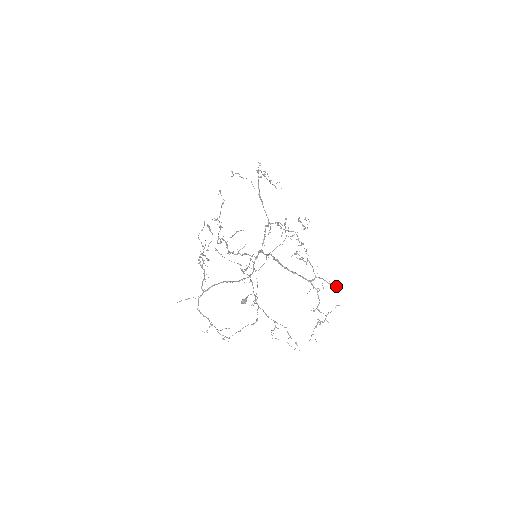
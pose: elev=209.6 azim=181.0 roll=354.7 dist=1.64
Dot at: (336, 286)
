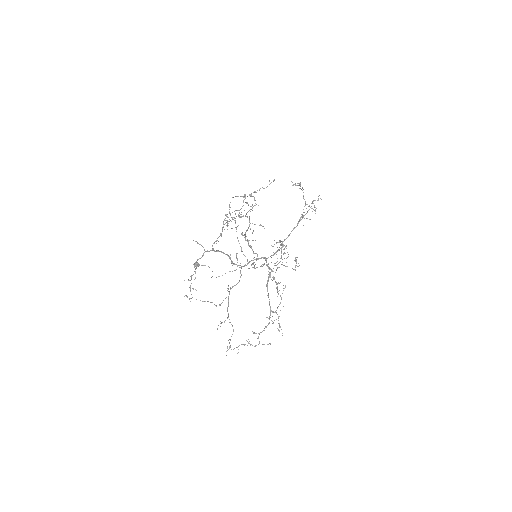
Dot at: occluded
